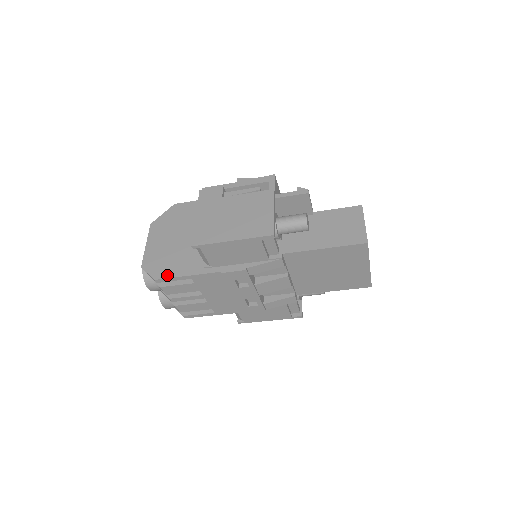
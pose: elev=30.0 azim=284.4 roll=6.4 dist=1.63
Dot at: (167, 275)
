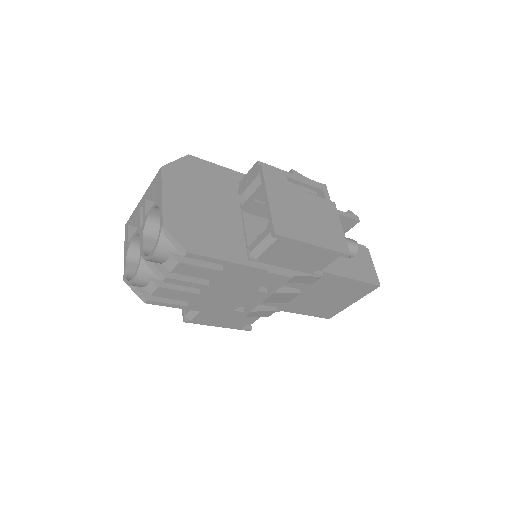
Dot at: (204, 251)
